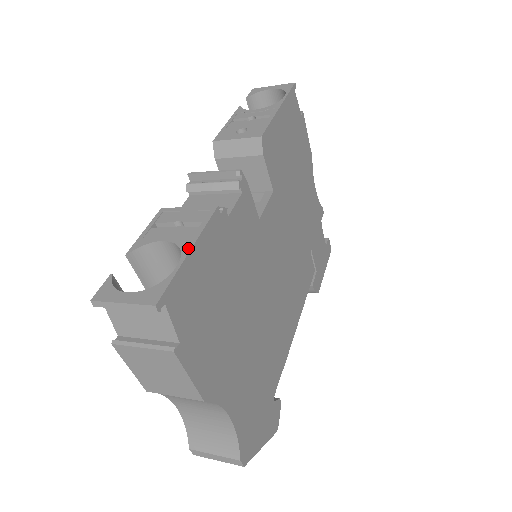
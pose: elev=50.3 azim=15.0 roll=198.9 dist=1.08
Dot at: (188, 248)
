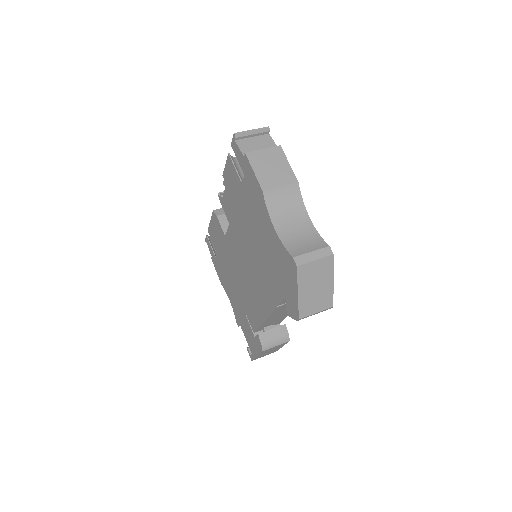
Dot at: occluded
